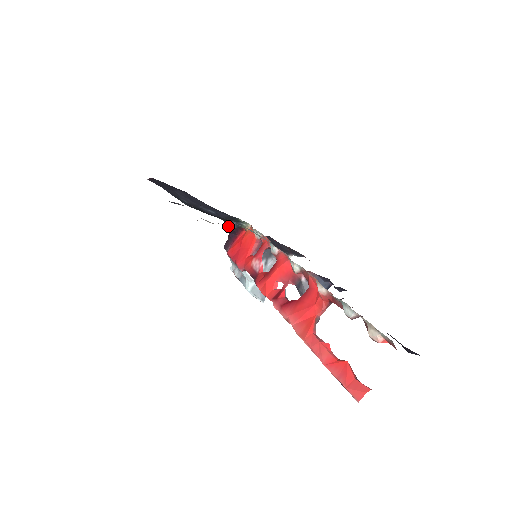
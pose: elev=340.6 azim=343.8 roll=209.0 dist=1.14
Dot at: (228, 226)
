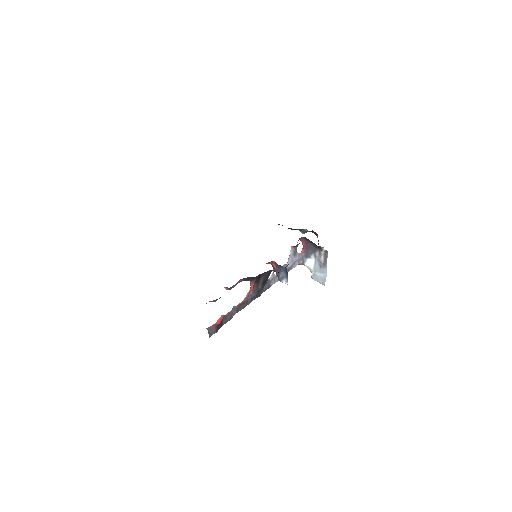
Dot at: occluded
